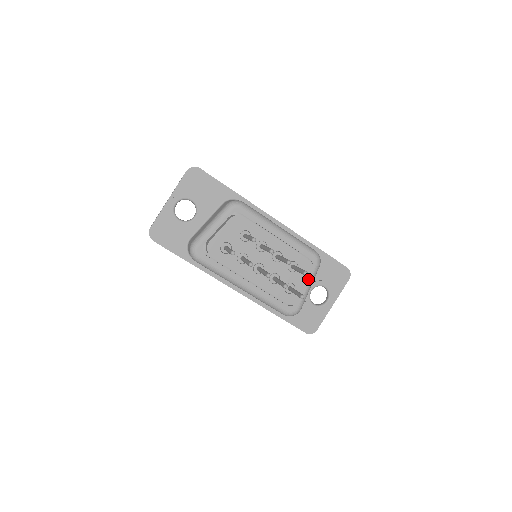
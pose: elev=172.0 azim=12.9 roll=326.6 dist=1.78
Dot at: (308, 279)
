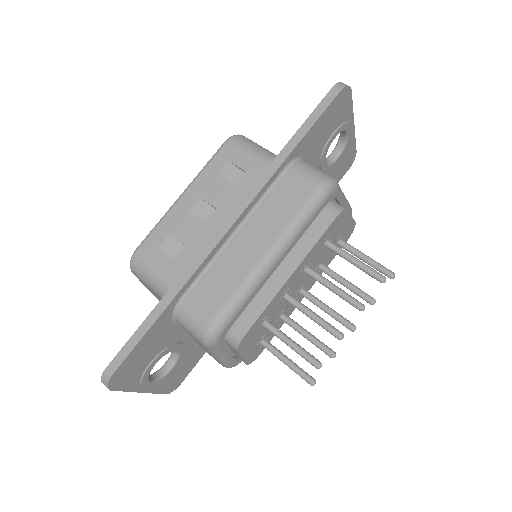
Dot at: (348, 216)
